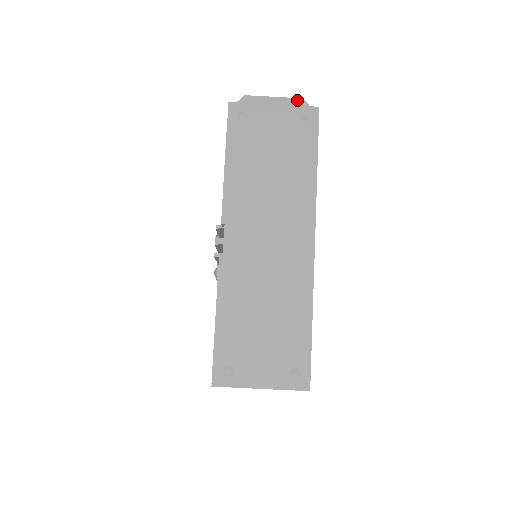
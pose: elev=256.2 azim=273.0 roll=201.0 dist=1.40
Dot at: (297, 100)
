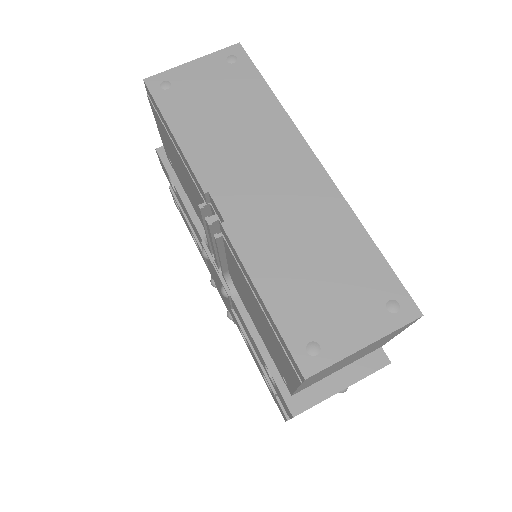
Dot at: occluded
